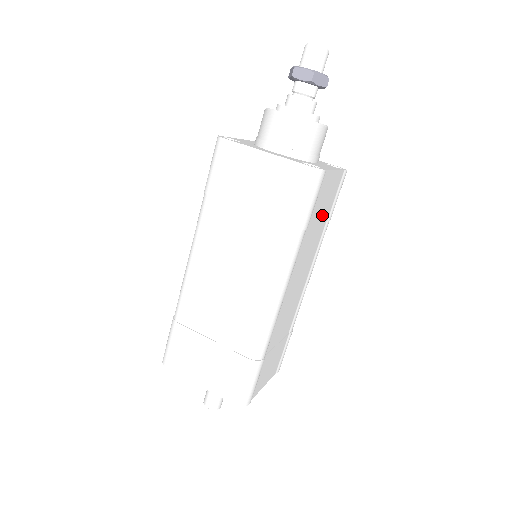
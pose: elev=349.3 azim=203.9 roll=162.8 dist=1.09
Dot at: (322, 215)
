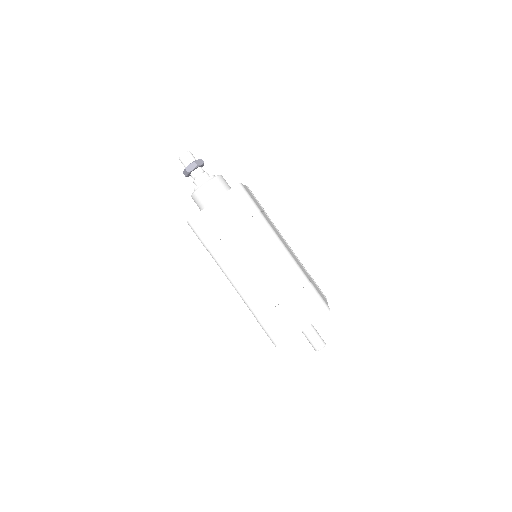
Dot at: (260, 207)
